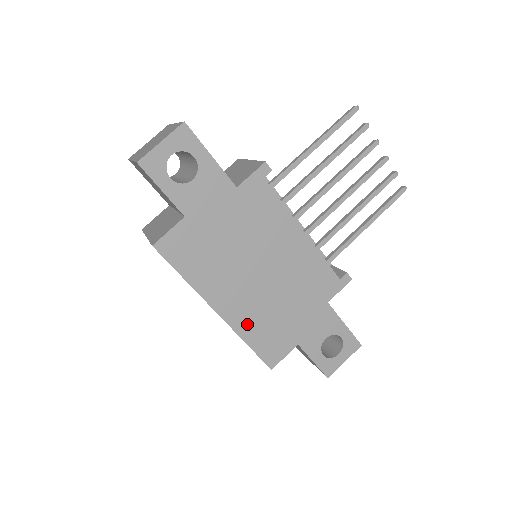
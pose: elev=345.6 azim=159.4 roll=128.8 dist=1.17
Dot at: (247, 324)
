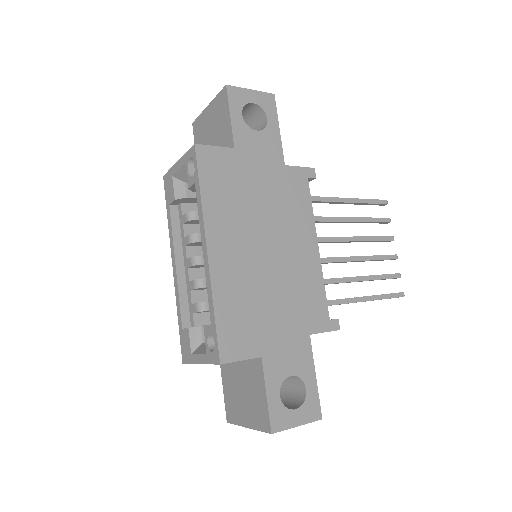
Dot at: (227, 287)
